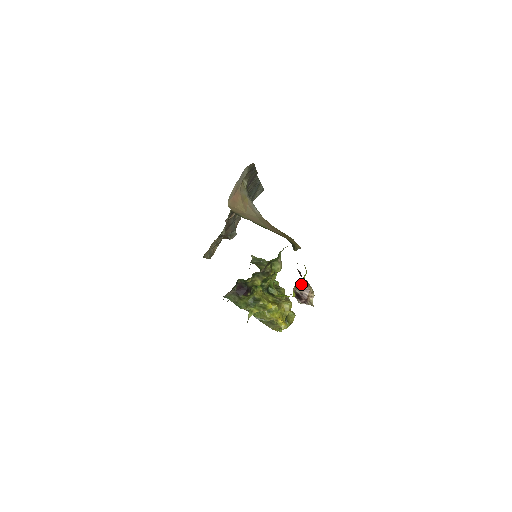
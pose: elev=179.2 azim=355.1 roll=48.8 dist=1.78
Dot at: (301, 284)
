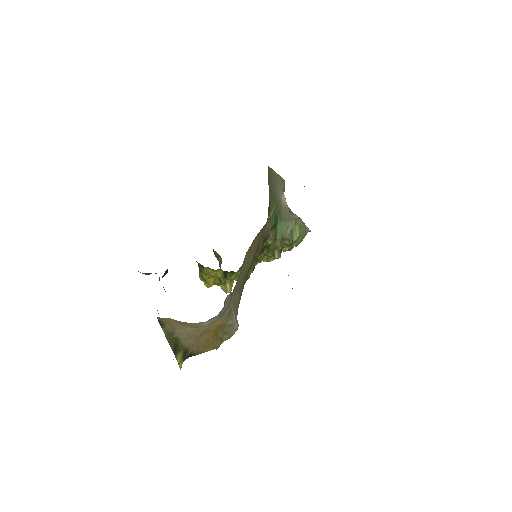
Dot at: occluded
